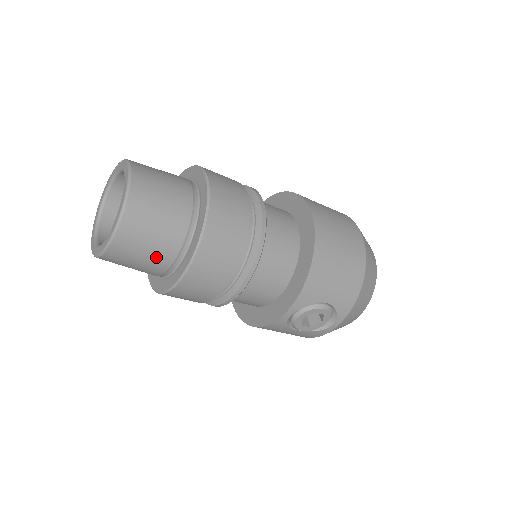
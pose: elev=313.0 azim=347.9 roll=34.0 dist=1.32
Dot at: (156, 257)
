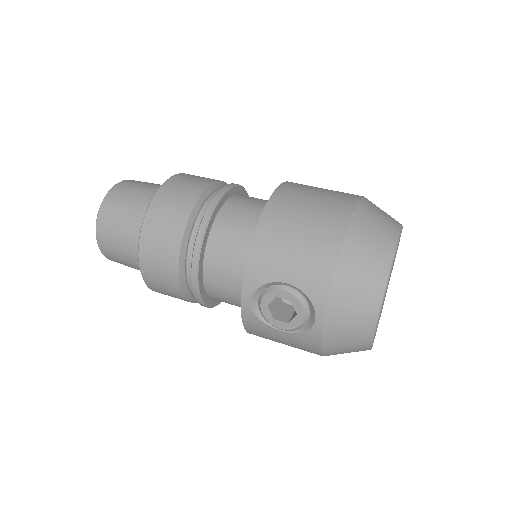
Dot at: (128, 247)
